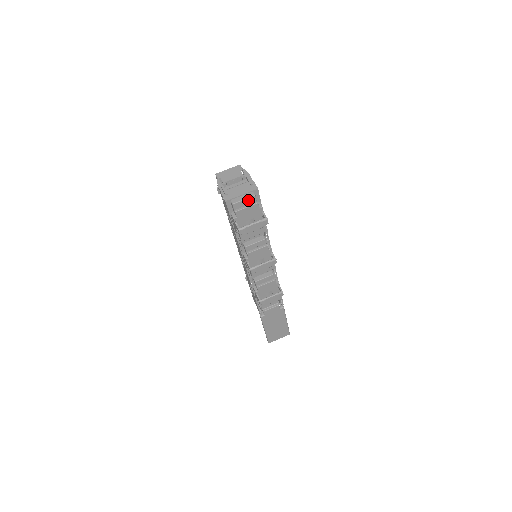
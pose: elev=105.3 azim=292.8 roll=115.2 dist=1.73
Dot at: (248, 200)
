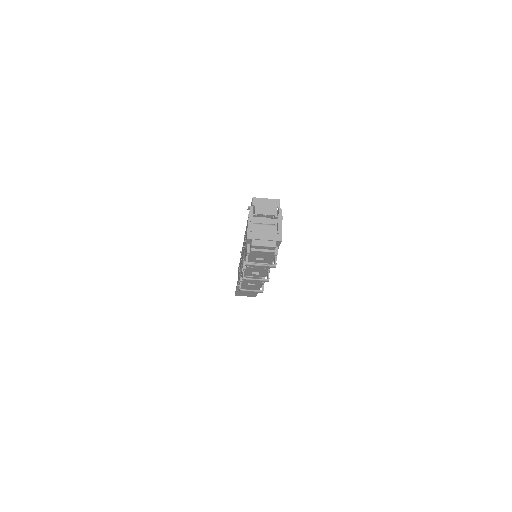
Dot at: (267, 247)
